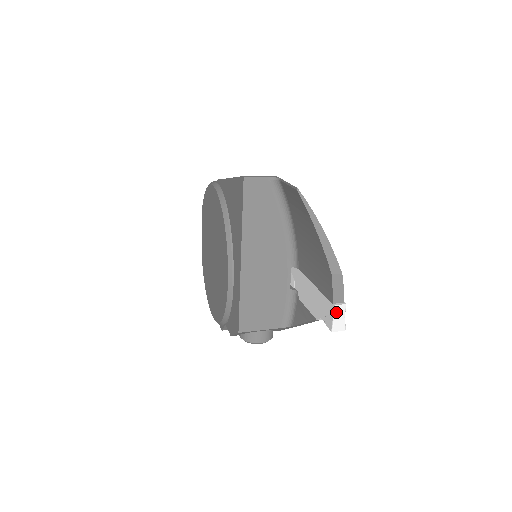
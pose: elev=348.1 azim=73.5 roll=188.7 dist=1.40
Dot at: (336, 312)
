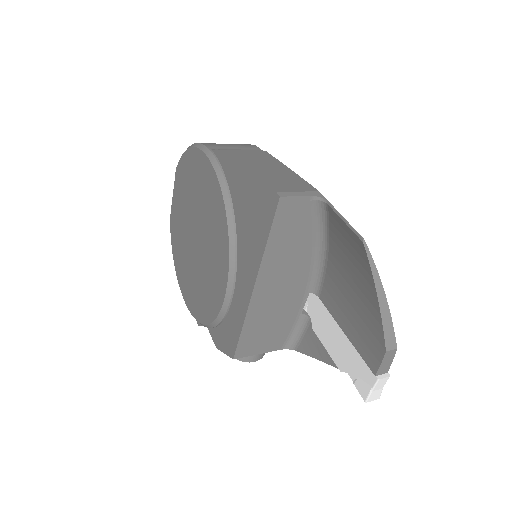
Dot at: (377, 385)
